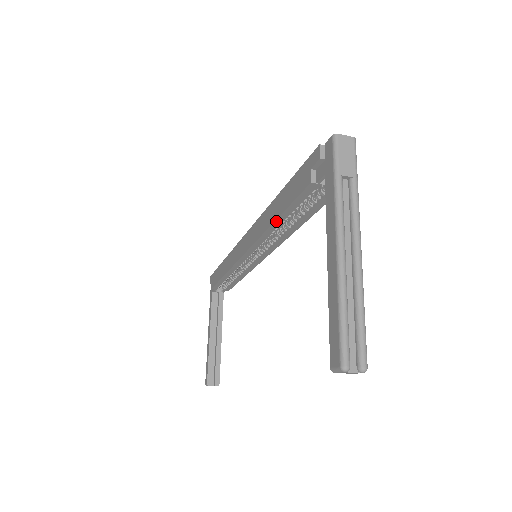
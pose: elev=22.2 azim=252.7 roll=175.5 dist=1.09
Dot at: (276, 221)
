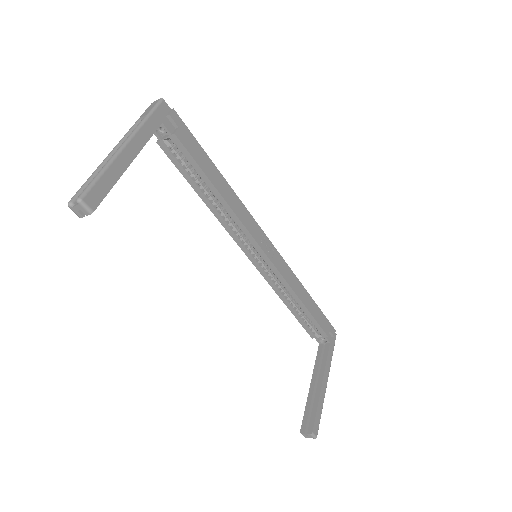
Dot at: (202, 198)
